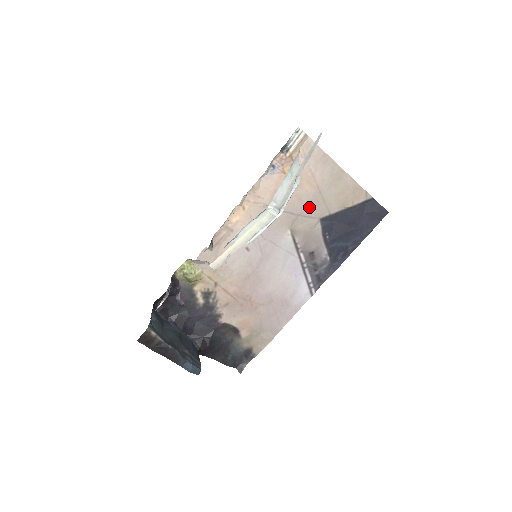
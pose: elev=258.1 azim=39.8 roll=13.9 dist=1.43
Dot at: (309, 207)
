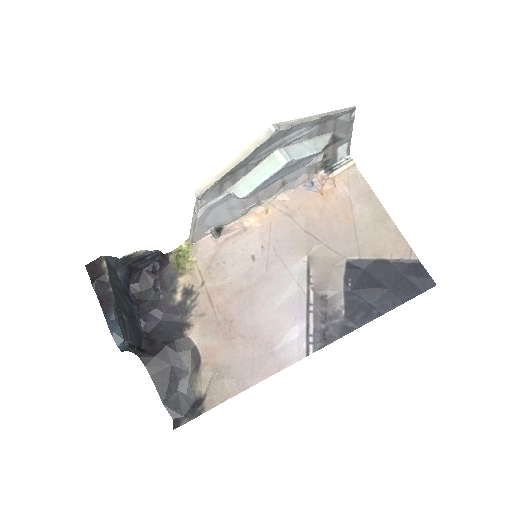
Dot at: (337, 240)
